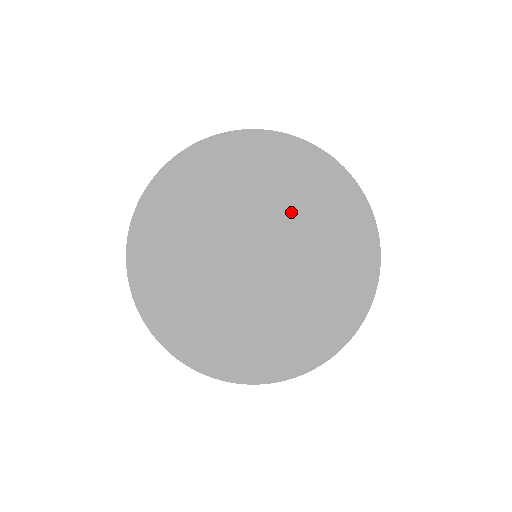
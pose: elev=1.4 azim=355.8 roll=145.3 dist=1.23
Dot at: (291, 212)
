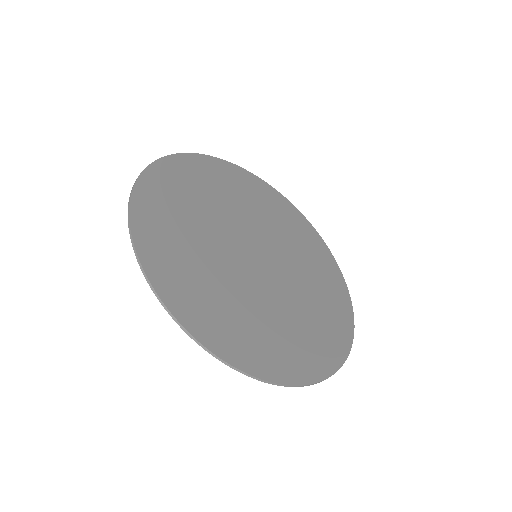
Dot at: (302, 279)
